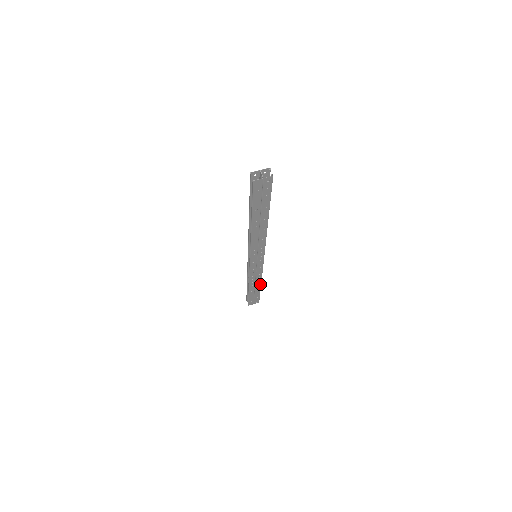
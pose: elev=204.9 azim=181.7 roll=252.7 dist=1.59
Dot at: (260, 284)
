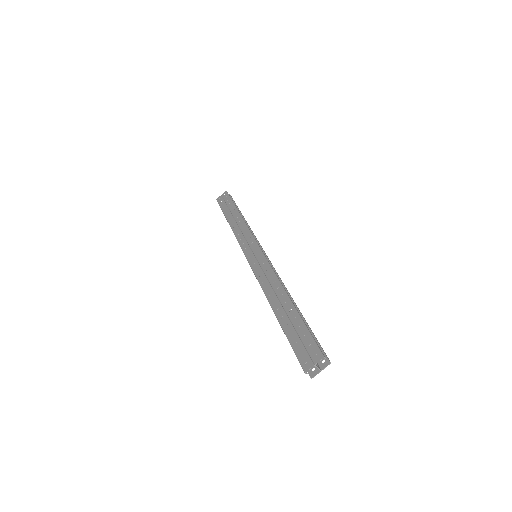
Dot at: occluded
